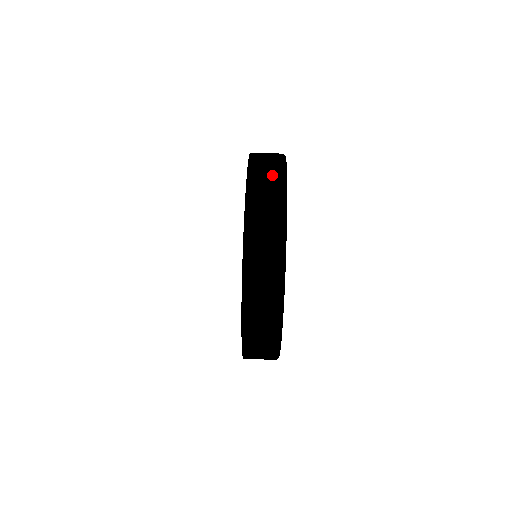
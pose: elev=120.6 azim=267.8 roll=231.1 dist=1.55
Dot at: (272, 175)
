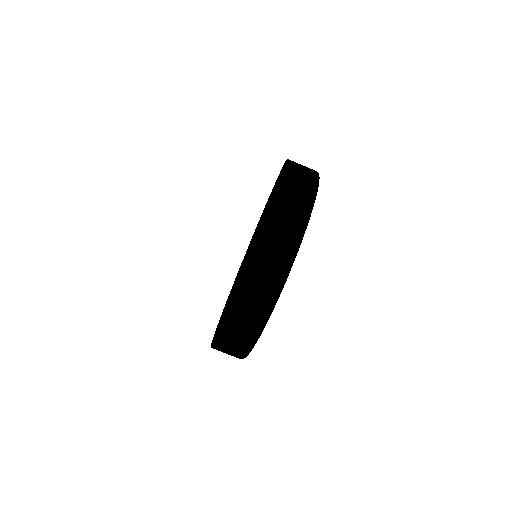
Dot at: (306, 179)
